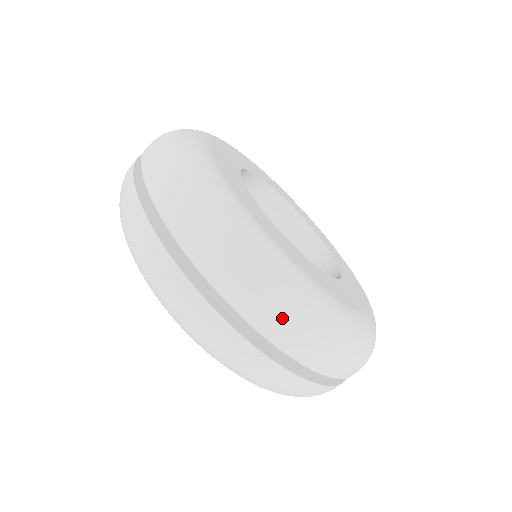
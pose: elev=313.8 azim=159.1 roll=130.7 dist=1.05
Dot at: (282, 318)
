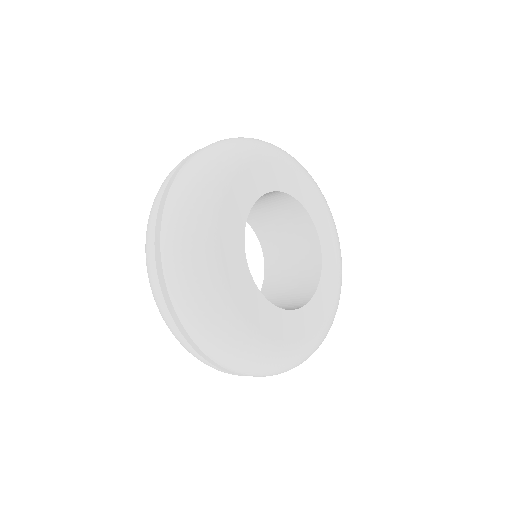
Dot at: (215, 349)
